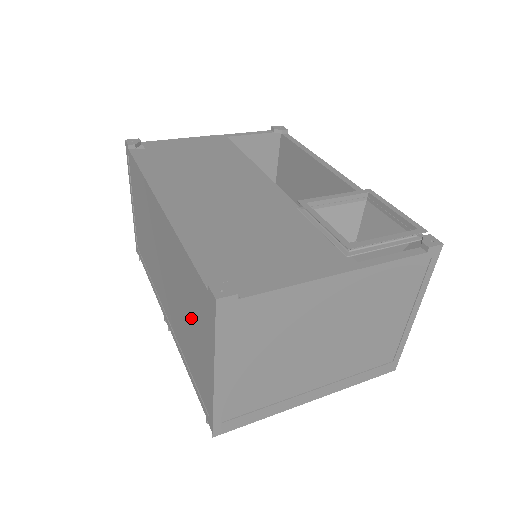
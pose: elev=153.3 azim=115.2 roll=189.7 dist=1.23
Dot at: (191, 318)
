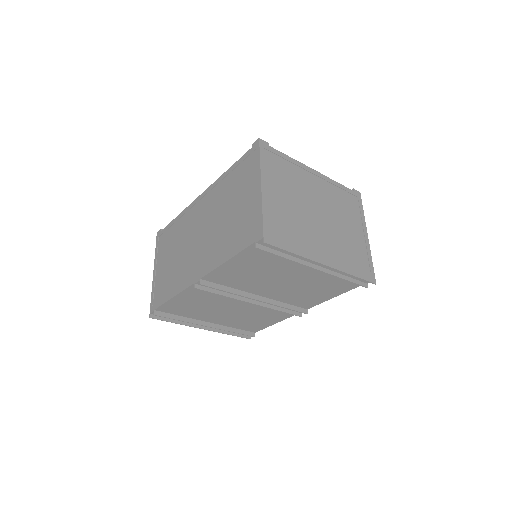
Dot at: (235, 201)
